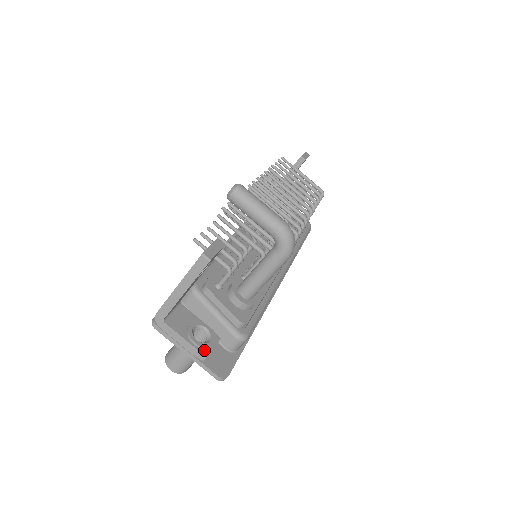
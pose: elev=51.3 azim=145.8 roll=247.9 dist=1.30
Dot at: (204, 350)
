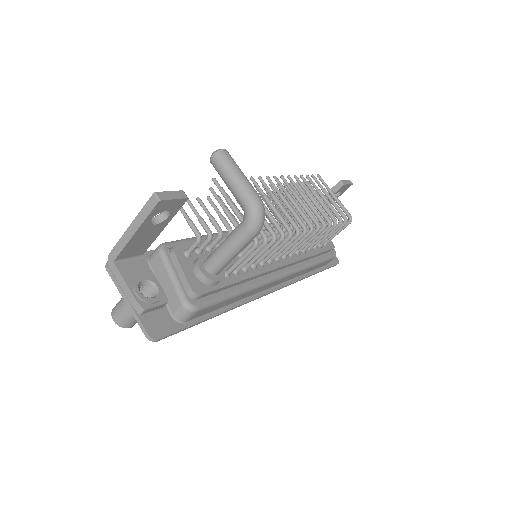
Dot at: (143, 303)
